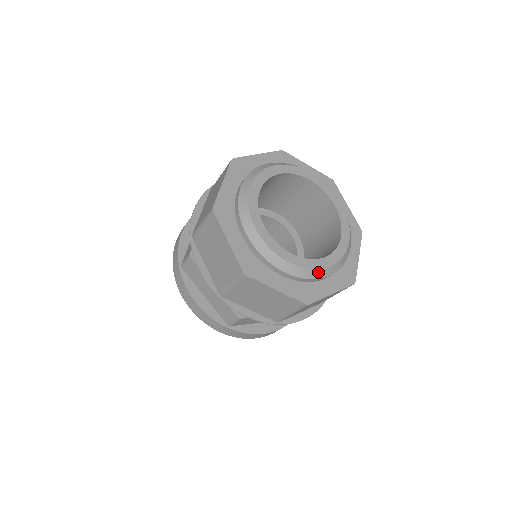
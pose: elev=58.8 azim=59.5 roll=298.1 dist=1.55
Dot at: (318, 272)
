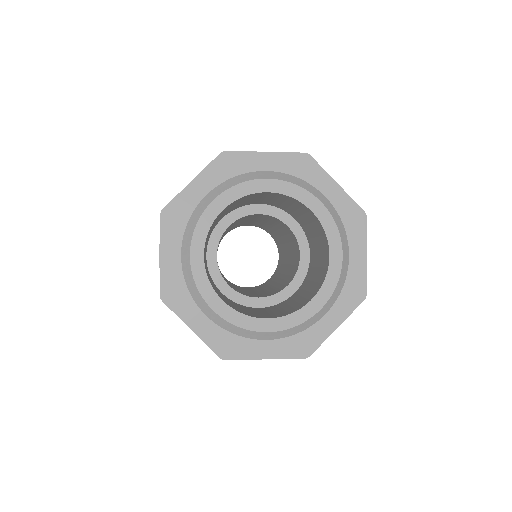
Dot at: (307, 322)
